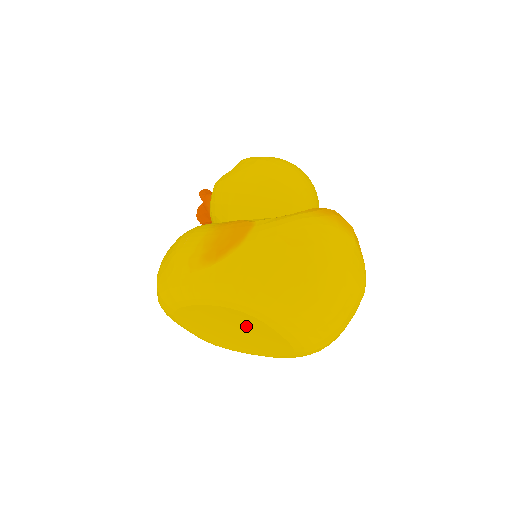
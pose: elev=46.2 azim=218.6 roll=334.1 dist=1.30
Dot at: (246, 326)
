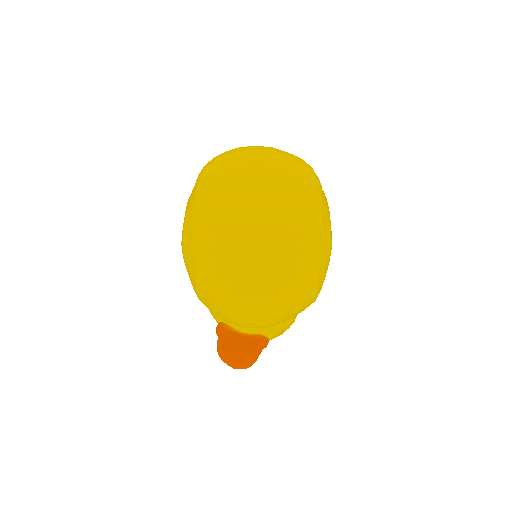
Dot at: (246, 183)
